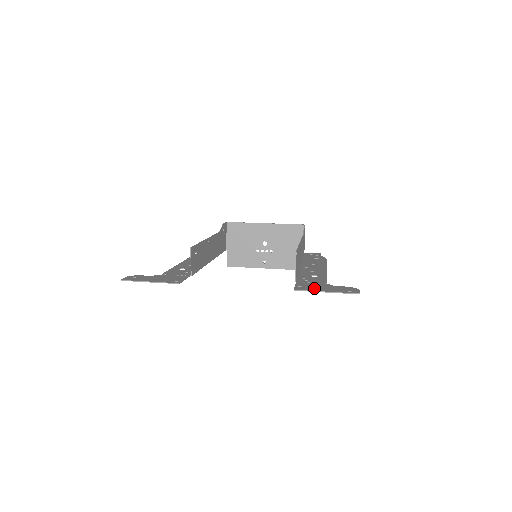
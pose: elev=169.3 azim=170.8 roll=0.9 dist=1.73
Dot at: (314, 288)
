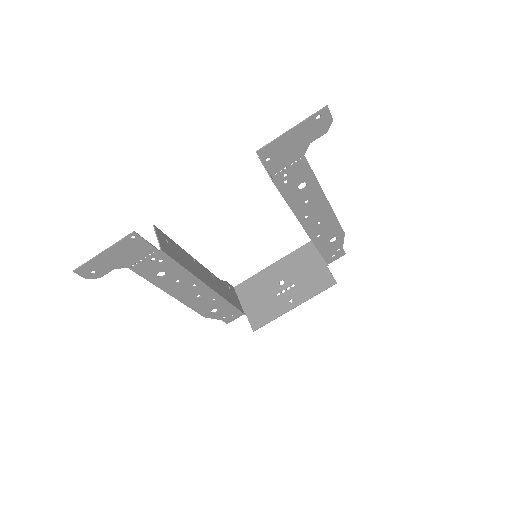
Dot at: (281, 145)
